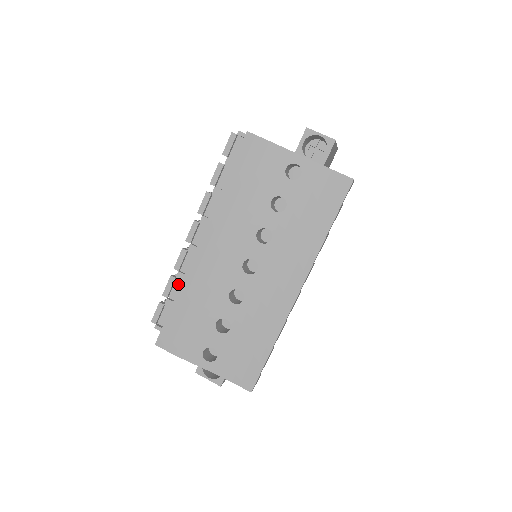
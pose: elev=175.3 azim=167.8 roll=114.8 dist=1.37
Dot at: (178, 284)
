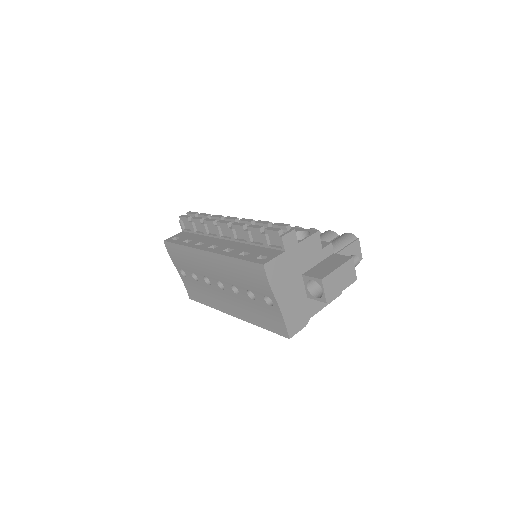
Dot at: occluded
